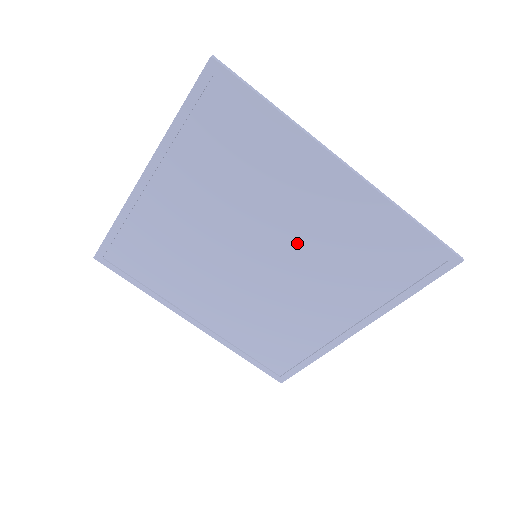
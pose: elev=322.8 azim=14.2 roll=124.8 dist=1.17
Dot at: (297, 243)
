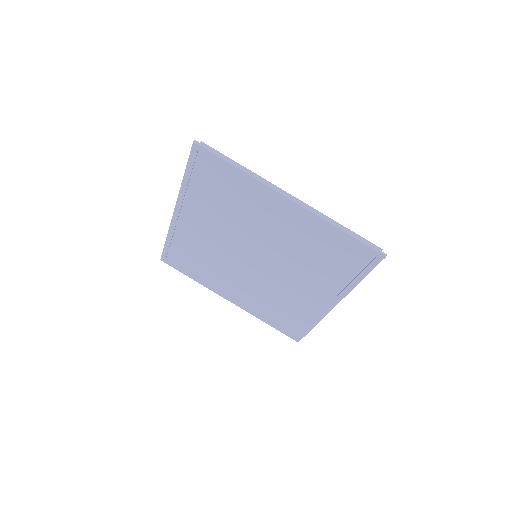
Dot at: (277, 248)
